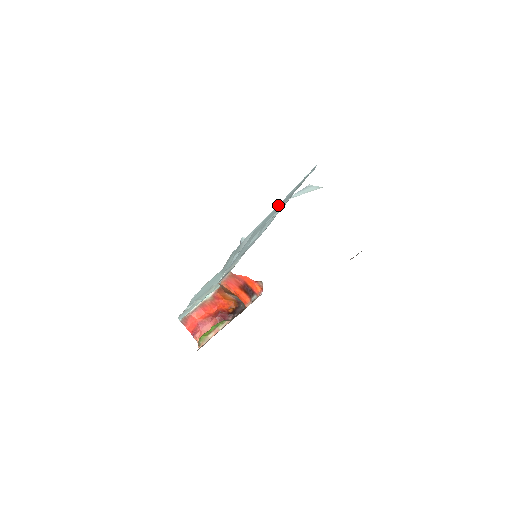
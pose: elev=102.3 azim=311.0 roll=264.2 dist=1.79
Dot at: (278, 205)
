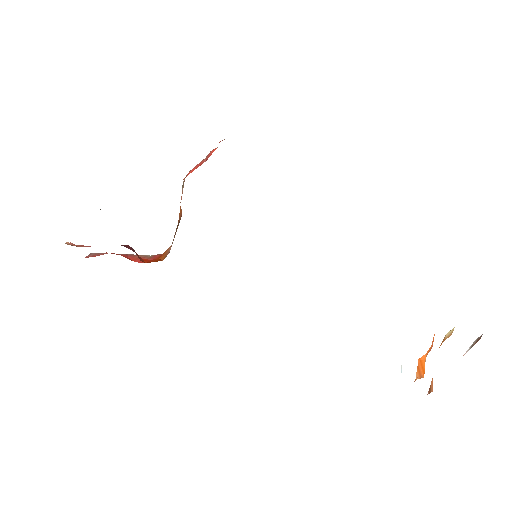
Dot at: occluded
